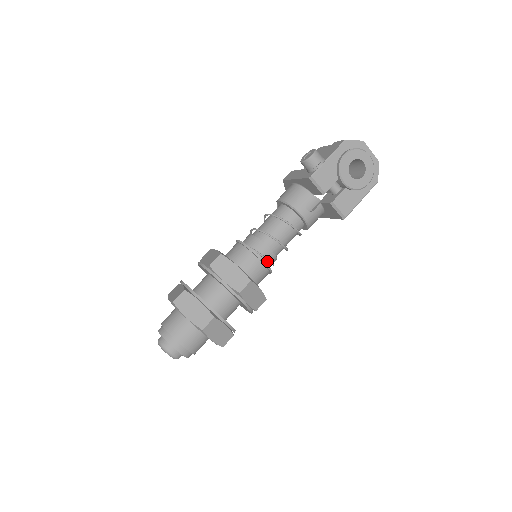
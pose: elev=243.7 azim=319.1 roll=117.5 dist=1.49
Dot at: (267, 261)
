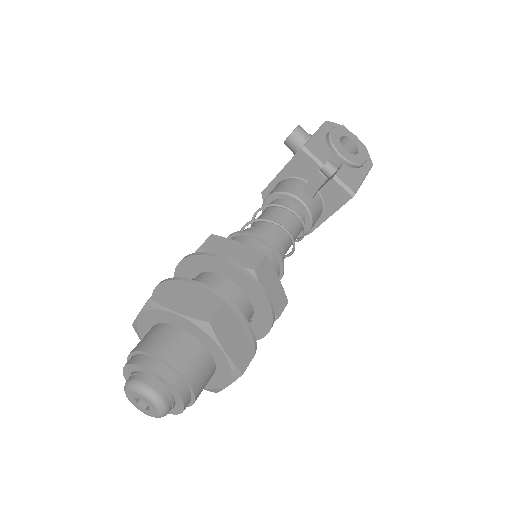
Dot at: occluded
